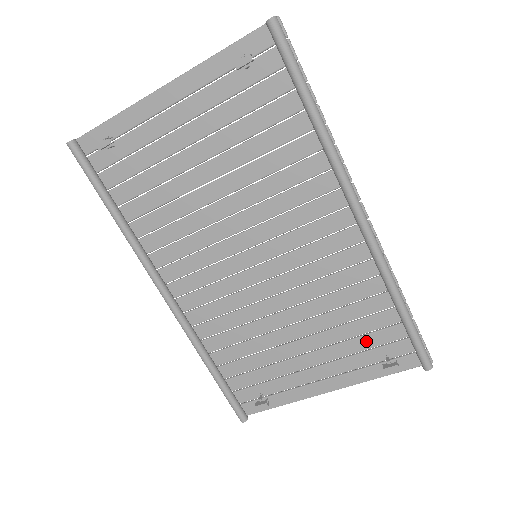
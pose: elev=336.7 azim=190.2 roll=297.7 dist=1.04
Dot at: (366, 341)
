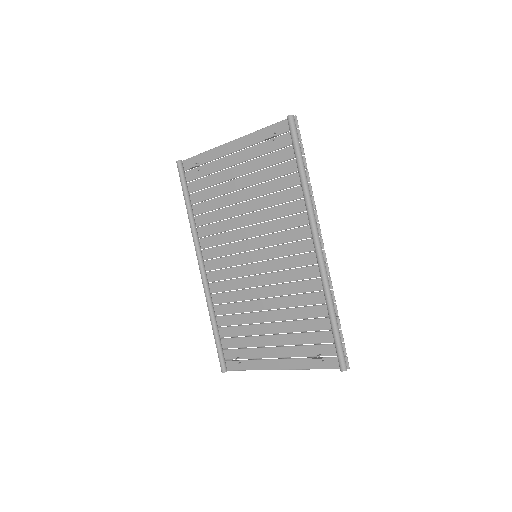
Dot at: (309, 337)
